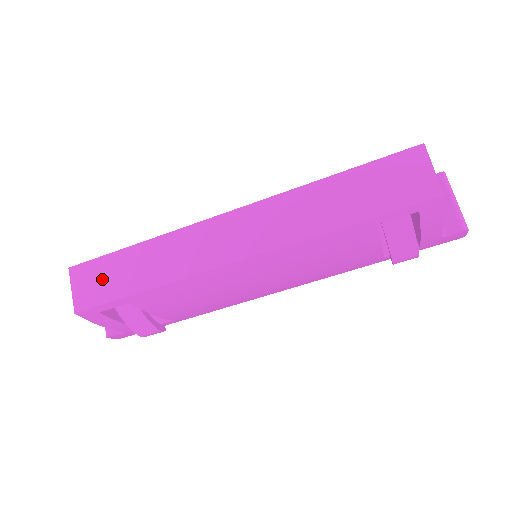
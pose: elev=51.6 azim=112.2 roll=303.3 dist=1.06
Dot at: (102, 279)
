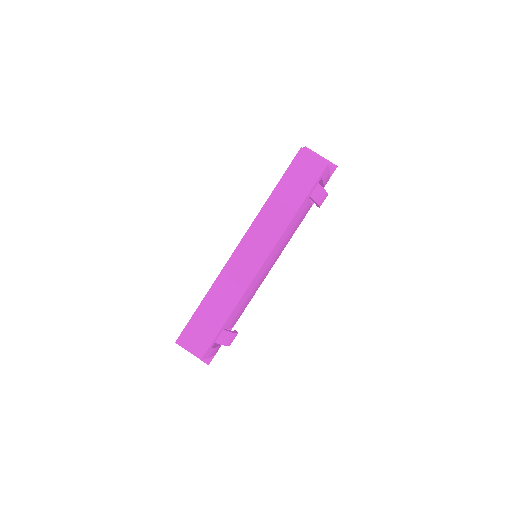
Dot at: (200, 331)
